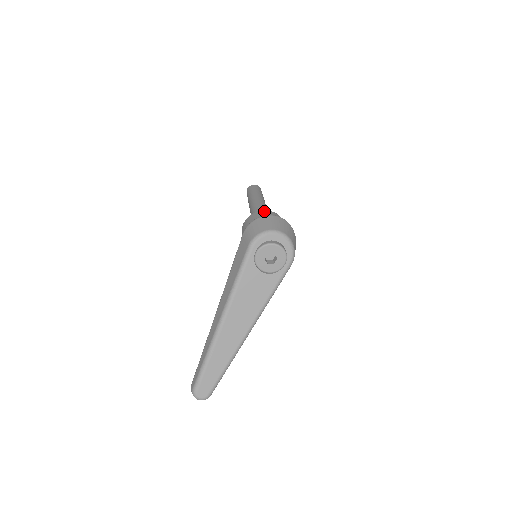
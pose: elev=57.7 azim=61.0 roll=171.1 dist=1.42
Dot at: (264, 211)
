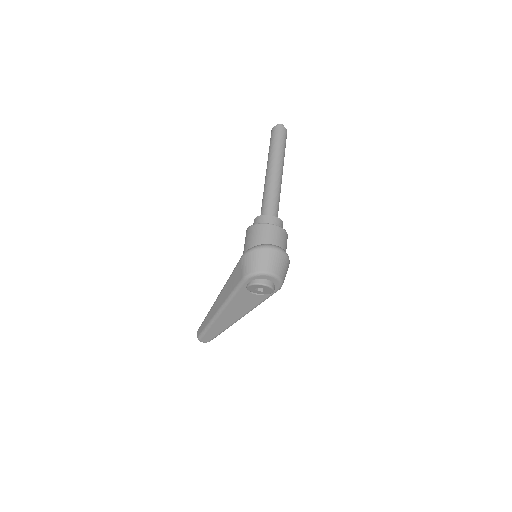
Dot at: (267, 227)
